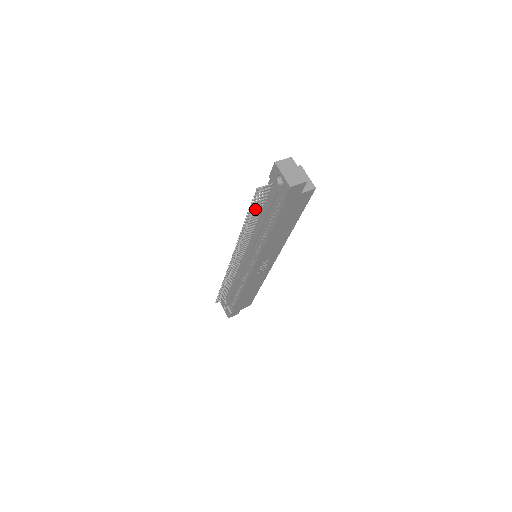
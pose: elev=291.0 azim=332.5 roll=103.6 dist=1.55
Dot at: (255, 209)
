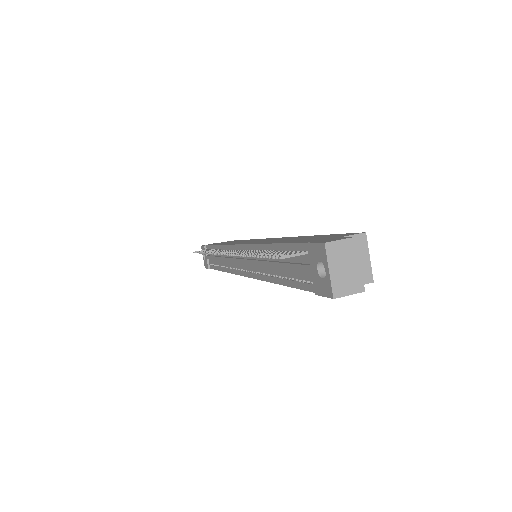
Dot at: (270, 252)
